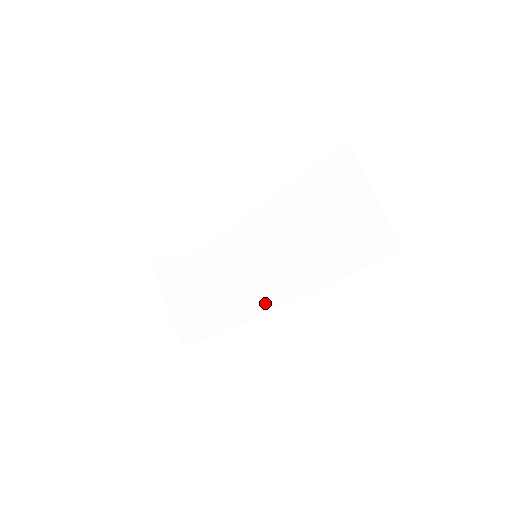
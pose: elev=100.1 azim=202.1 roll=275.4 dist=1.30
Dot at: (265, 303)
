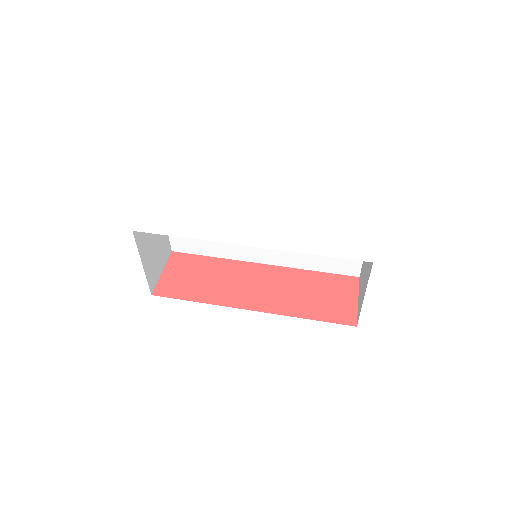
Dot at: (222, 253)
